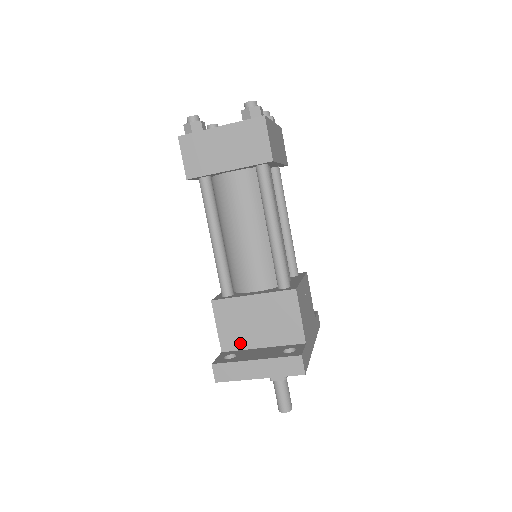
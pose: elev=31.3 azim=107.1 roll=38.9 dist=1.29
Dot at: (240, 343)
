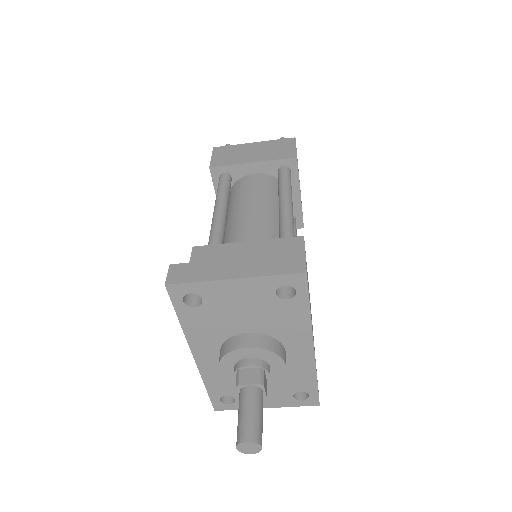
Dot at: occluded
